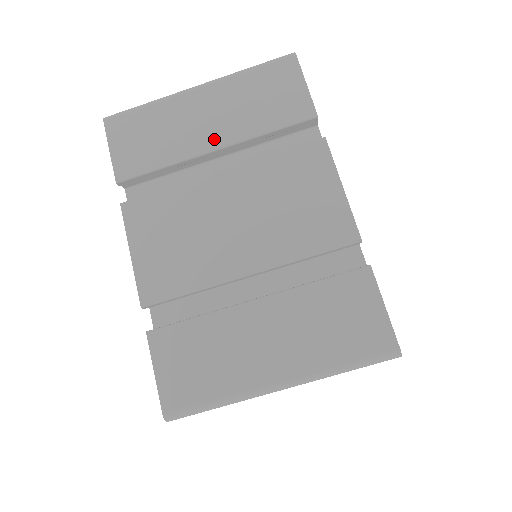
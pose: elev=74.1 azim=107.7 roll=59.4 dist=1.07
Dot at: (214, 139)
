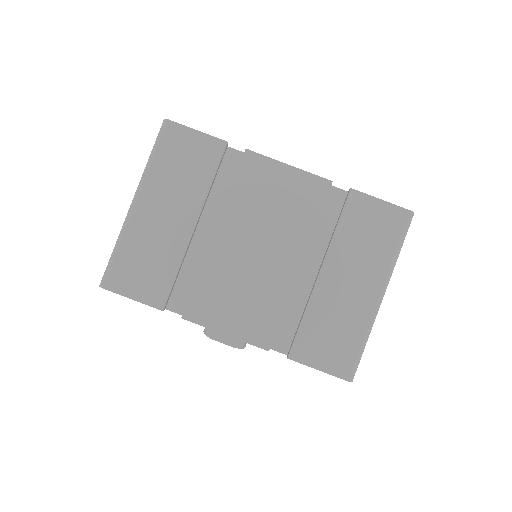
Dot at: occluded
